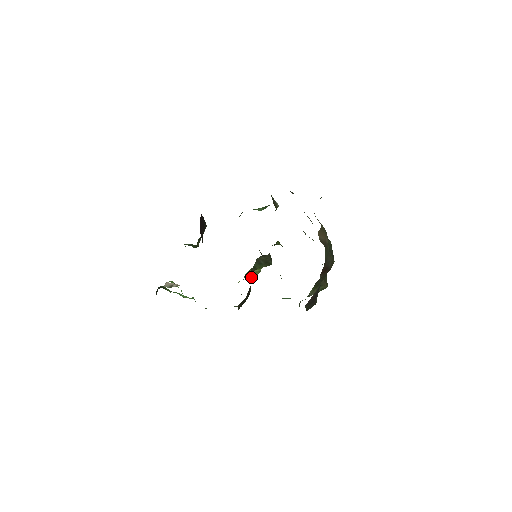
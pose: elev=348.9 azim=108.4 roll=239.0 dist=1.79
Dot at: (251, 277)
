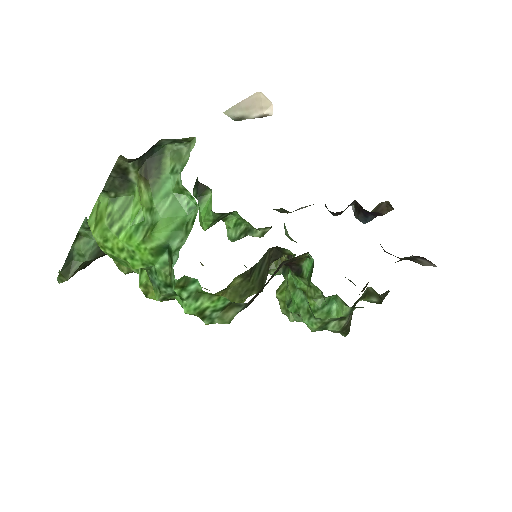
Dot at: occluded
